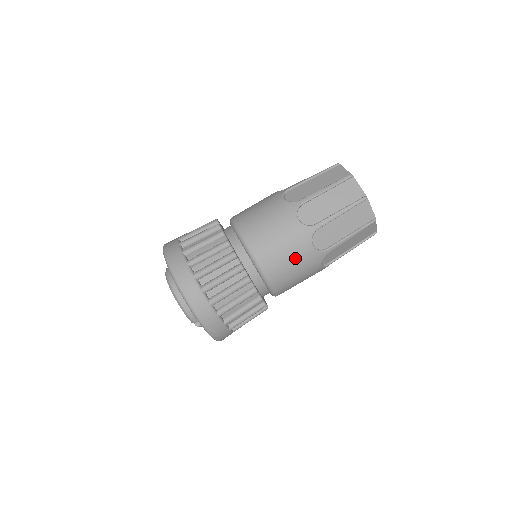
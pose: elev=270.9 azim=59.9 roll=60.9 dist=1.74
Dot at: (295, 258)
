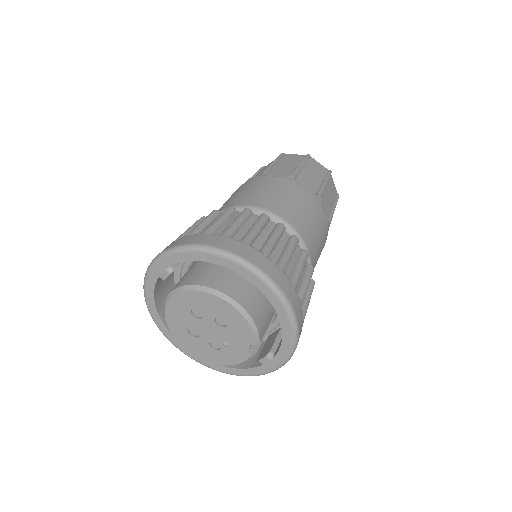
Dot at: (319, 229)
